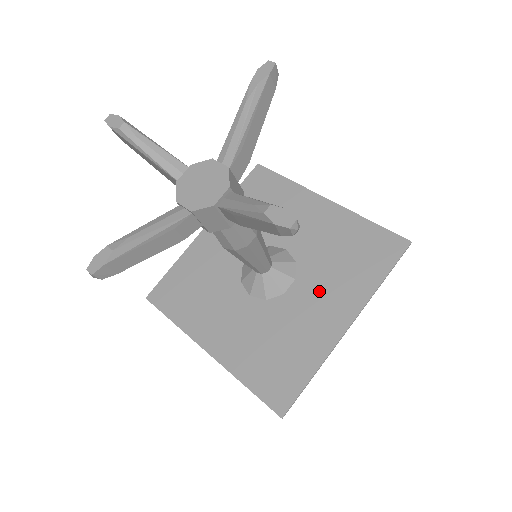
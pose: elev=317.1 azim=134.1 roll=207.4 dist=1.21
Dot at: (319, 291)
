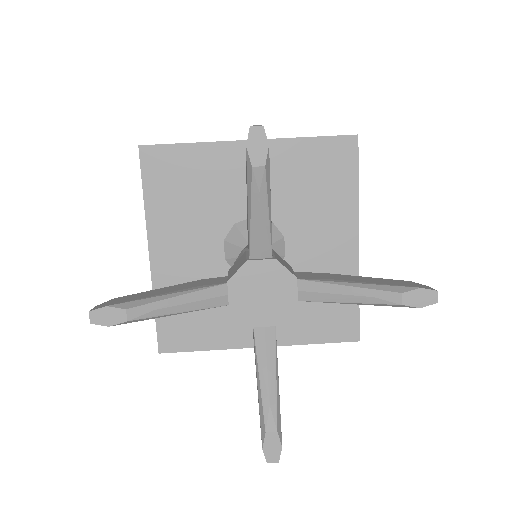
Dot at: (313, 232)
